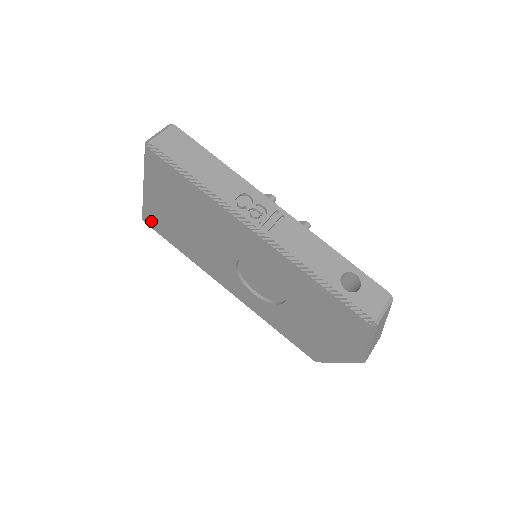
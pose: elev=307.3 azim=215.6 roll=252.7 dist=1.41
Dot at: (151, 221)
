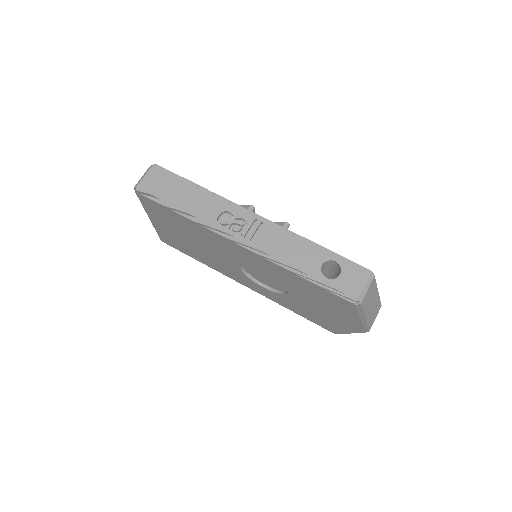
Dot at: (167, 241)
